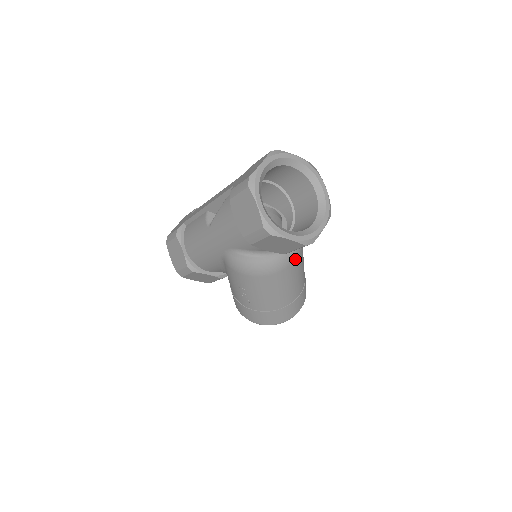
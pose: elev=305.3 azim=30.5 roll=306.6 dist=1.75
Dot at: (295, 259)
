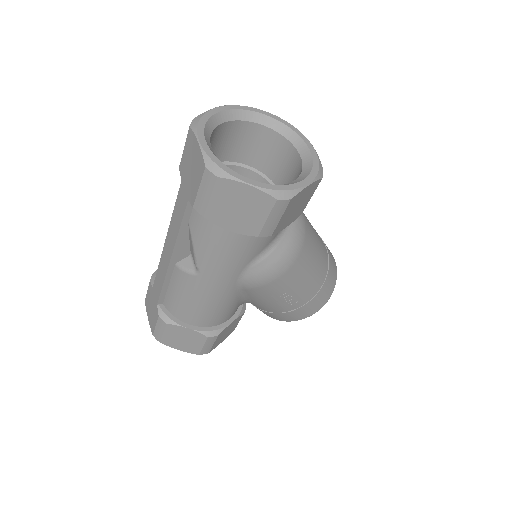
Dot at: (302, 214)
